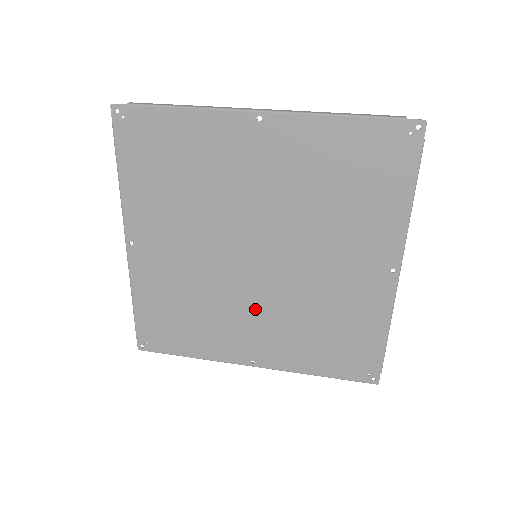
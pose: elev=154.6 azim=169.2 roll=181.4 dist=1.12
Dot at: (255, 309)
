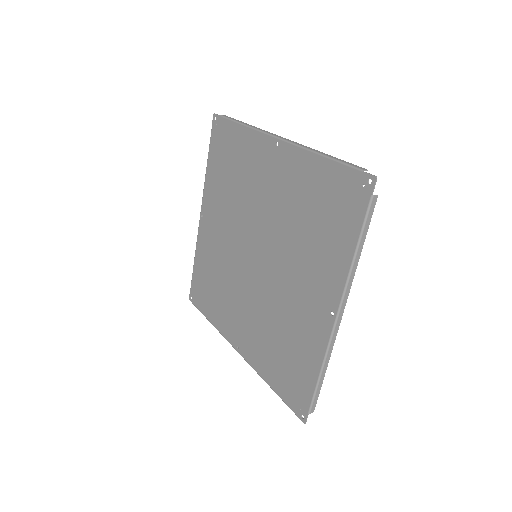
Dot at: (247, 301)
